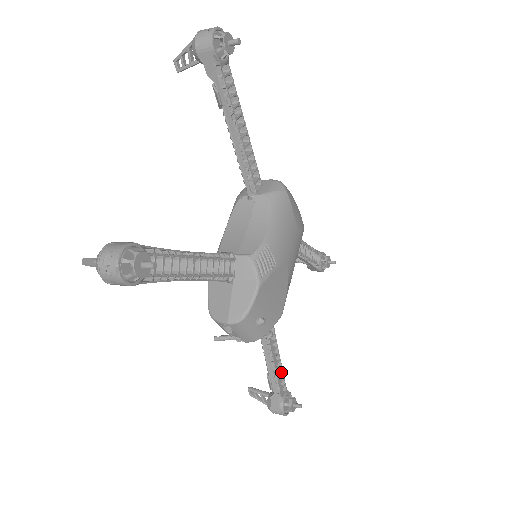
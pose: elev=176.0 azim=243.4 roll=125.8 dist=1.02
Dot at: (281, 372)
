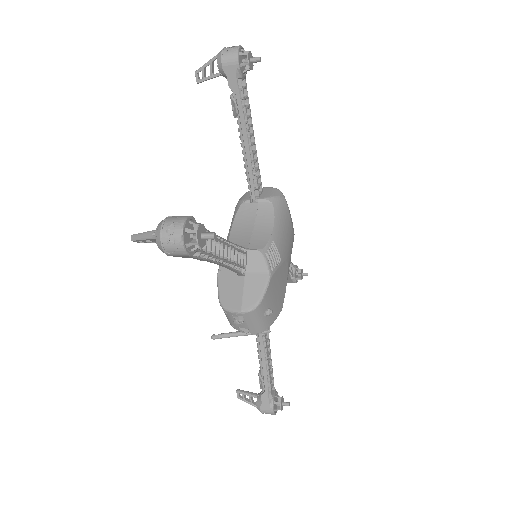
Dot at: (271, 371)
